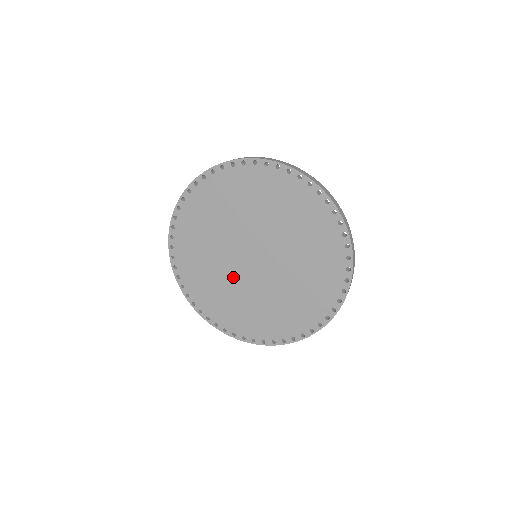
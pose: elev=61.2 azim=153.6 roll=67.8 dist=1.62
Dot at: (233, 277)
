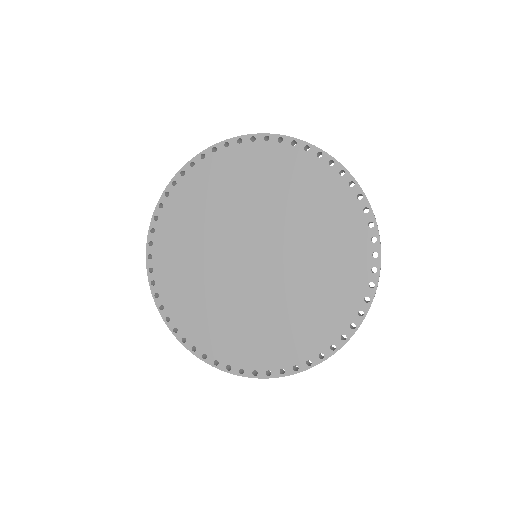
Dot at: (217, 269)
